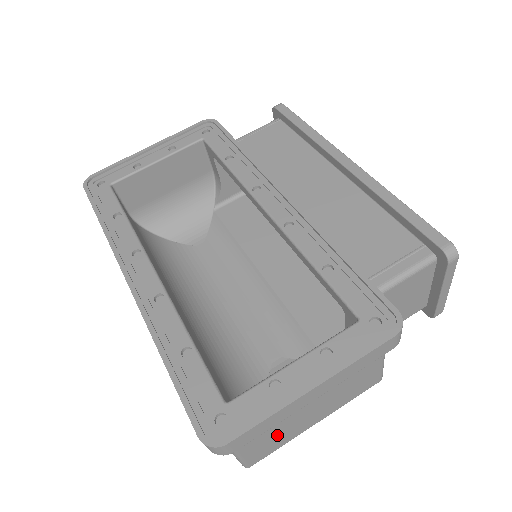
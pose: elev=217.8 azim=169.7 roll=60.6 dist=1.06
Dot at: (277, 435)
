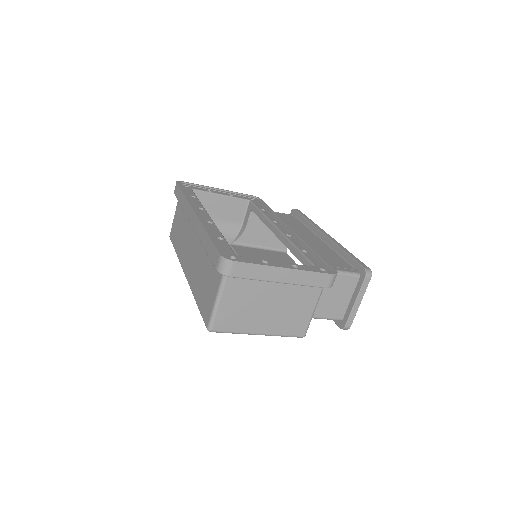
Dot at: (241, 312)
